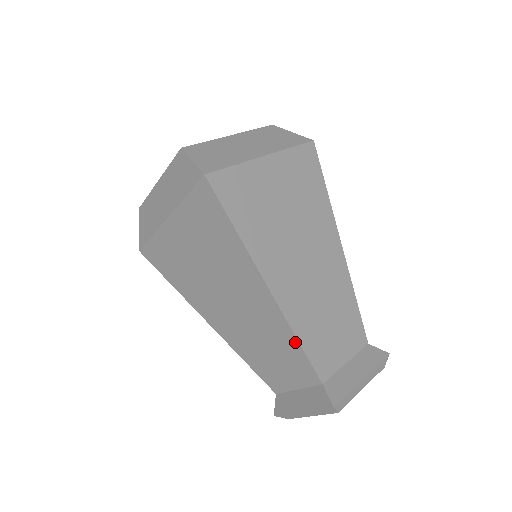
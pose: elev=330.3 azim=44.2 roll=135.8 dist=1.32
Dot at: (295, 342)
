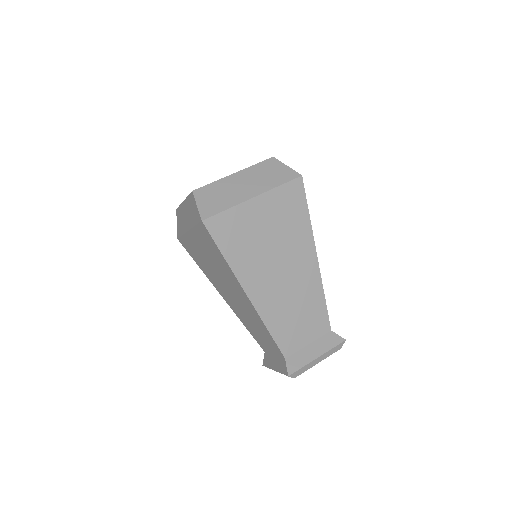
Dot at: (267, 330)
